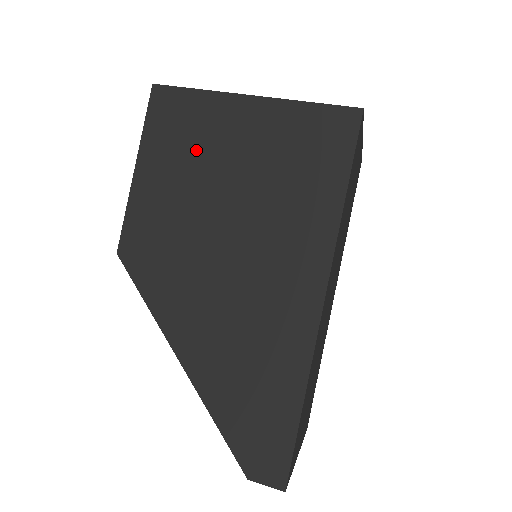
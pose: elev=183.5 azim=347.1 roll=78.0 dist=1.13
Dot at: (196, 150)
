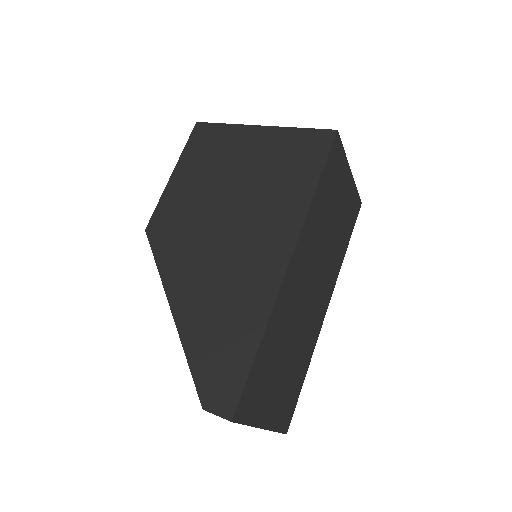
Dot at: (216, 161)
